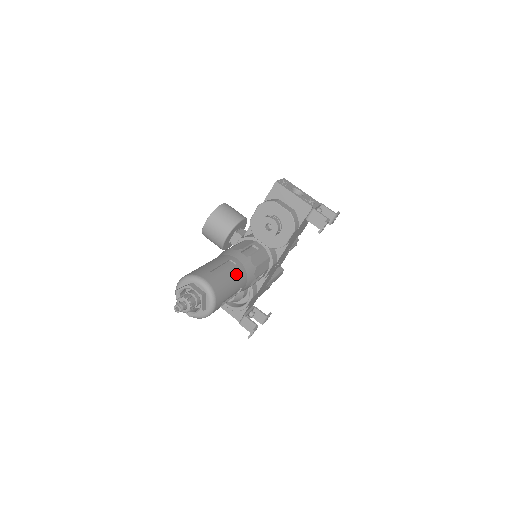
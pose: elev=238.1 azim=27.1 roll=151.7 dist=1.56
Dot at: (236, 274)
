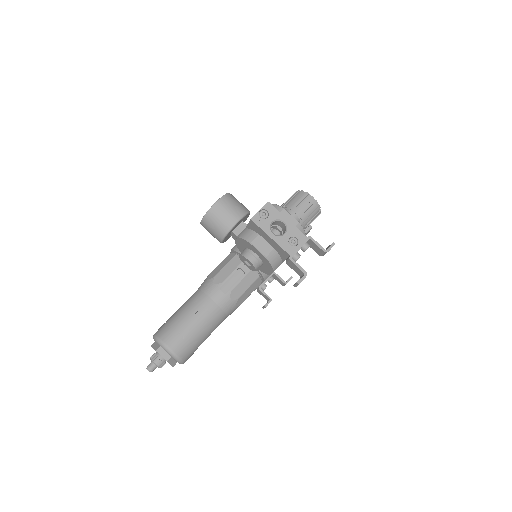
Dot at: (208, 322)
